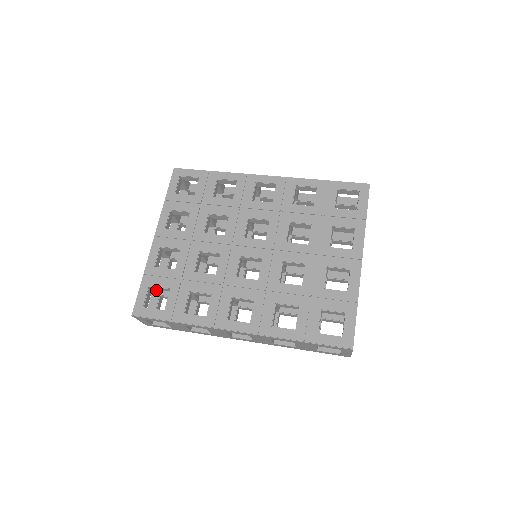
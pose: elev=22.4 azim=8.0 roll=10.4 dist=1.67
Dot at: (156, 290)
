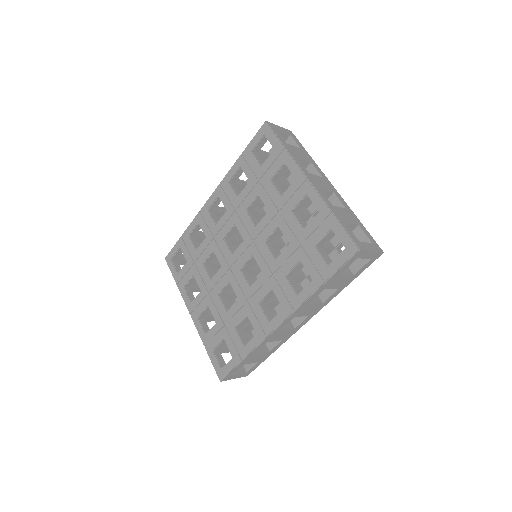
Dot at: (225, 347)
